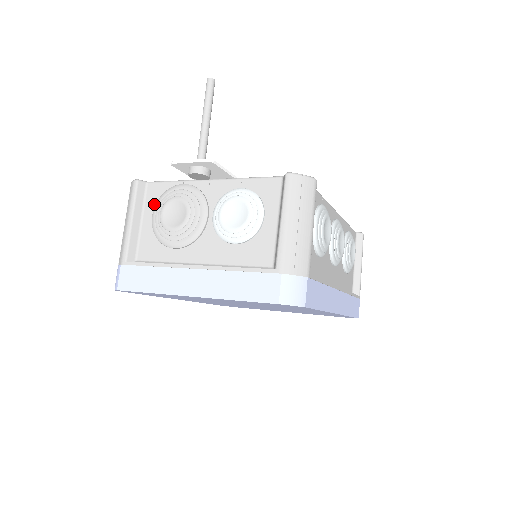
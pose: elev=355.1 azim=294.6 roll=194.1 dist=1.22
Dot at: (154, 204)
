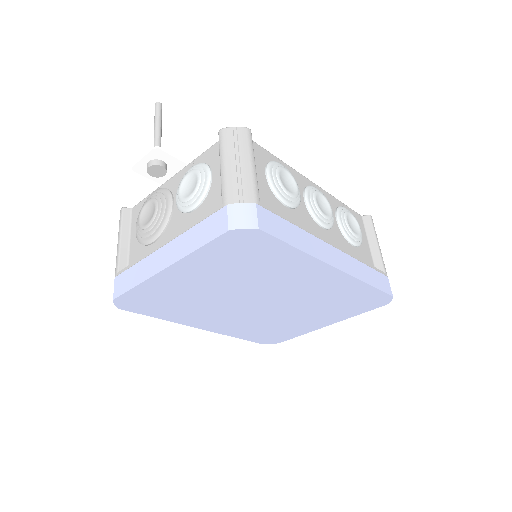
Dot at: occluded
